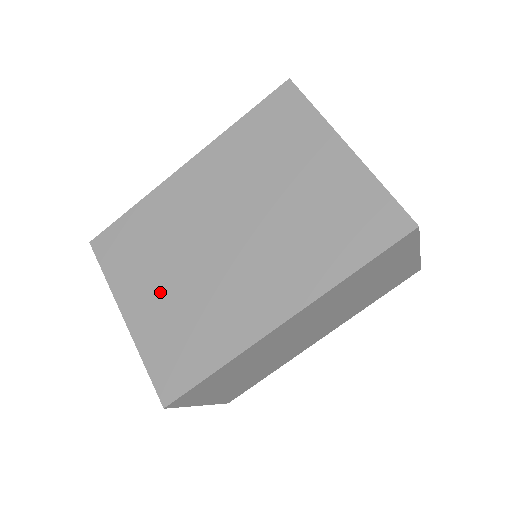
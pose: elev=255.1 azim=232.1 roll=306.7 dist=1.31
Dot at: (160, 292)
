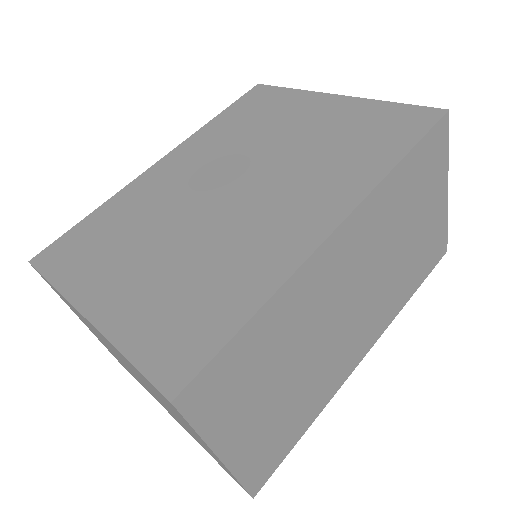
Dot at: (142, 268)
